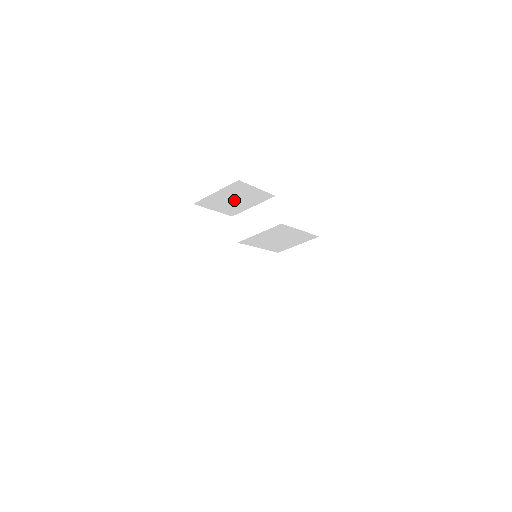
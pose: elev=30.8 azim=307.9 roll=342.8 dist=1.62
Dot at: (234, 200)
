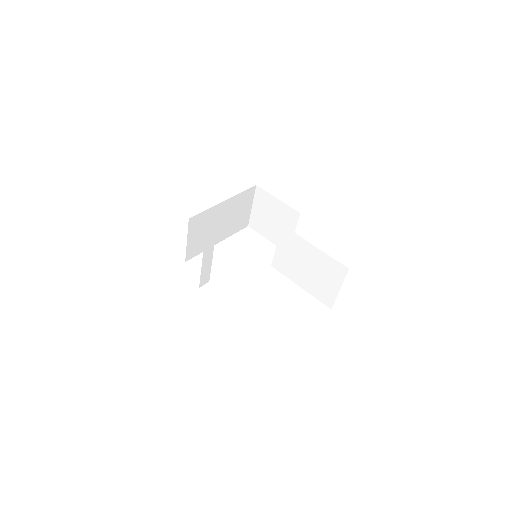
Dot at: (273, 221)
